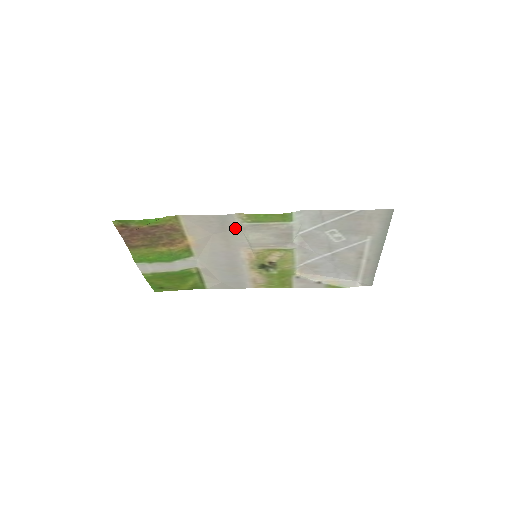
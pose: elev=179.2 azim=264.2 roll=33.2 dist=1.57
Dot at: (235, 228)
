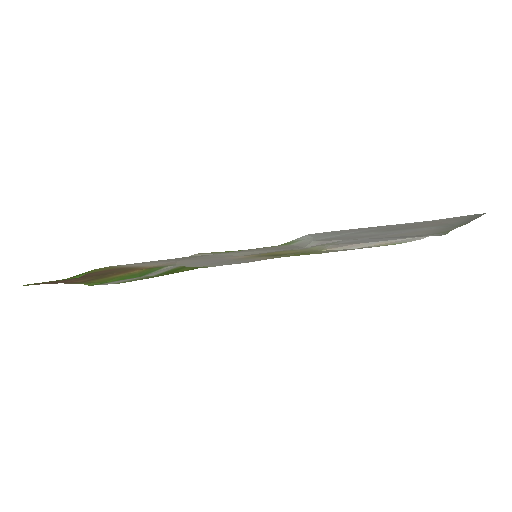
Dot at: (206, 255)
